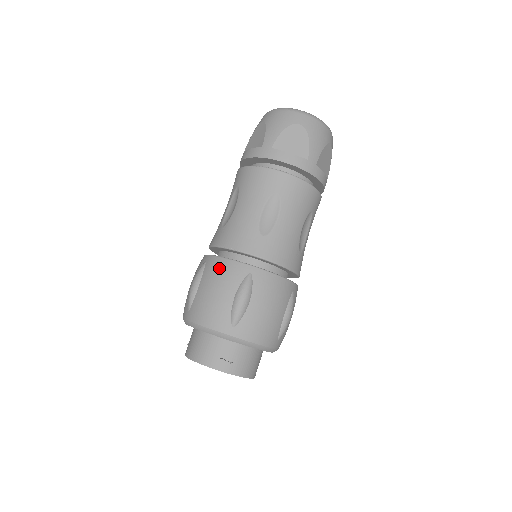
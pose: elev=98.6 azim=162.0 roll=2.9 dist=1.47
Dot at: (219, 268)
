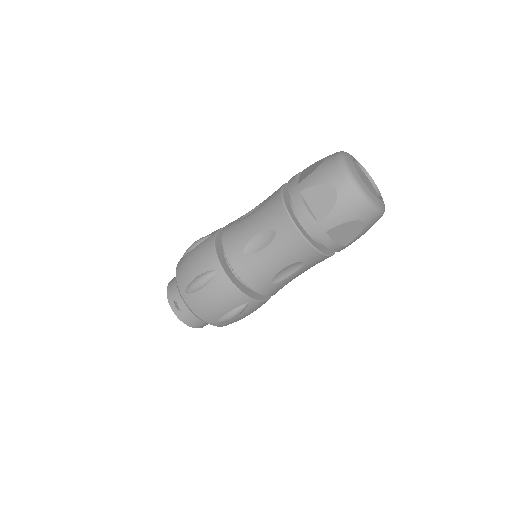
Dot at: (206, 249)
